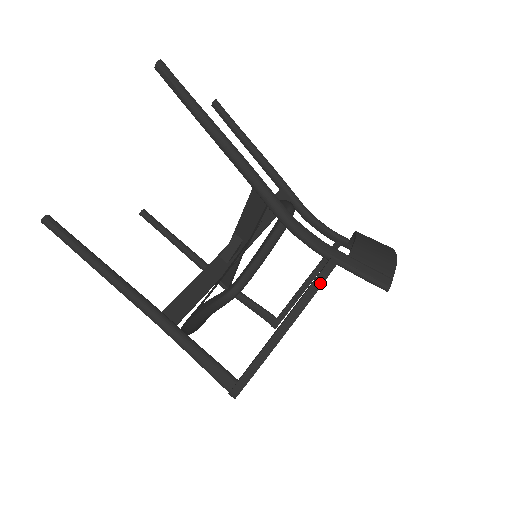
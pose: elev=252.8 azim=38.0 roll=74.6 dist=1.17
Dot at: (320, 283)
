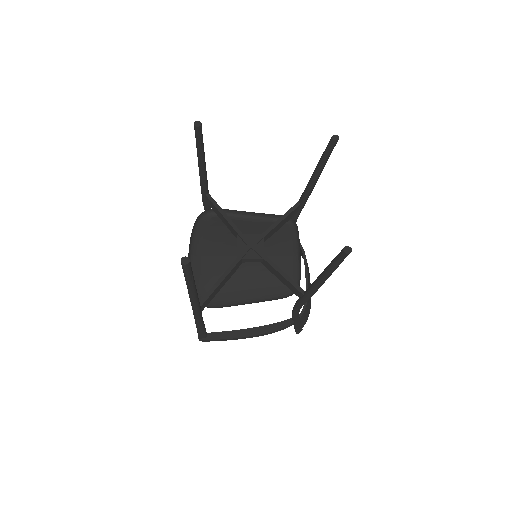
Dot at: occluded
